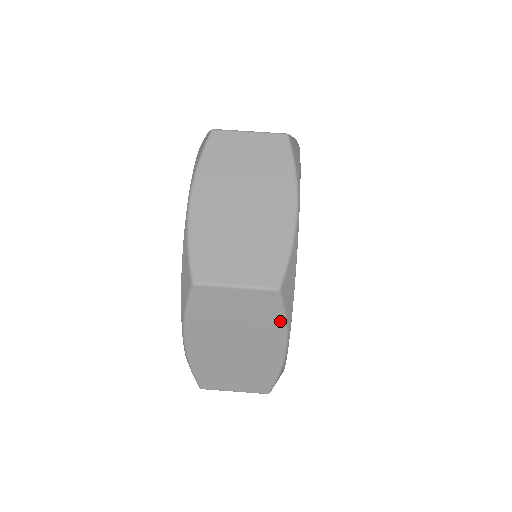
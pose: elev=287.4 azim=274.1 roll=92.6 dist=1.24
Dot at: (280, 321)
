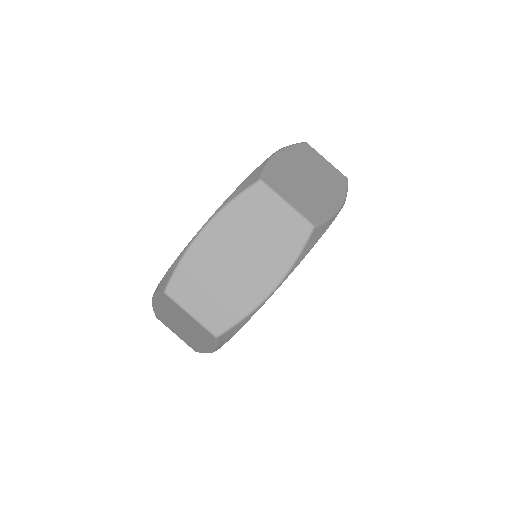
Dot at: (292, 257)
